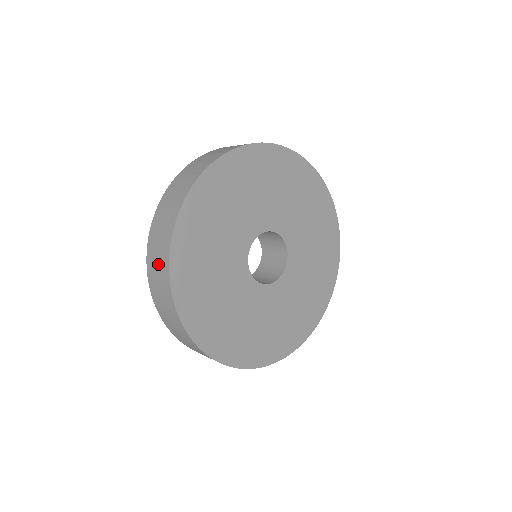
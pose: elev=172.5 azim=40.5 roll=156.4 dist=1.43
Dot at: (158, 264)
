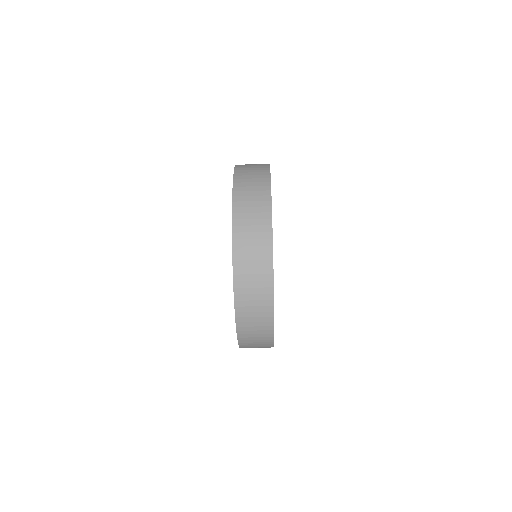
Dot at: (255, 275)
